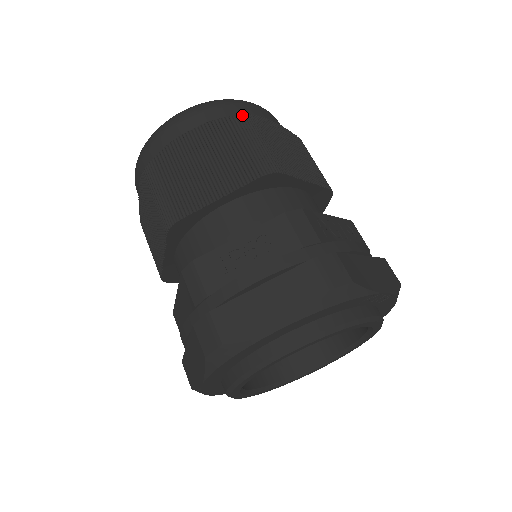
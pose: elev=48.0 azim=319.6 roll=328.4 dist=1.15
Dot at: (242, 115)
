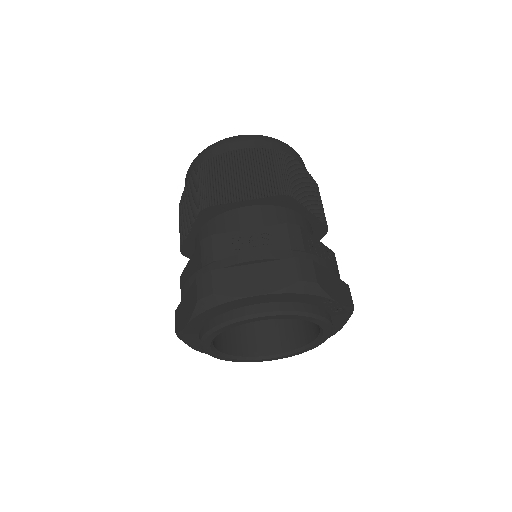
Dot at: (280, 151)
